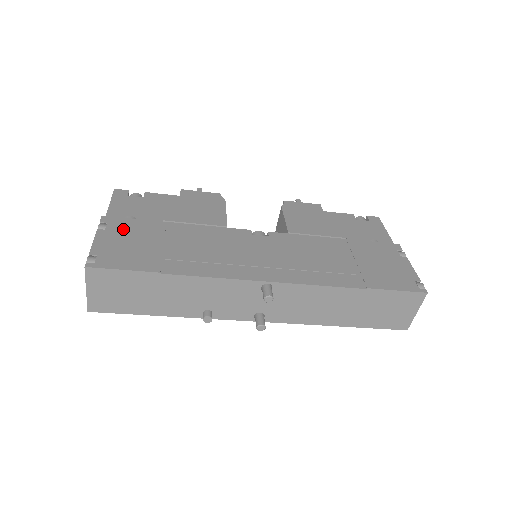
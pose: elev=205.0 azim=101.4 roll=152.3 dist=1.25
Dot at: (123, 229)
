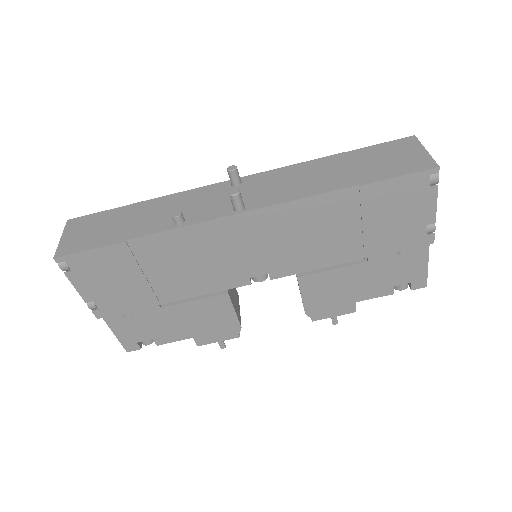
Dot at: occluded
